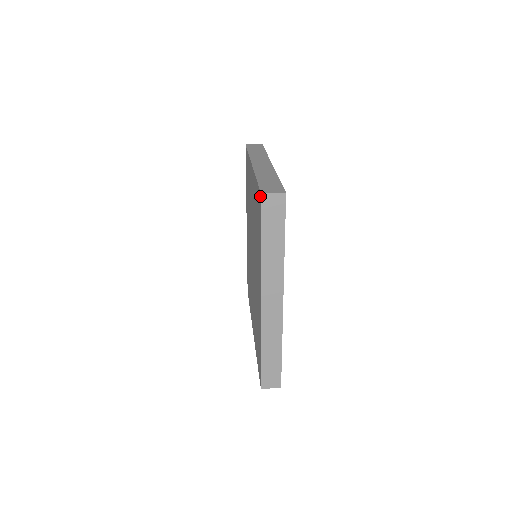
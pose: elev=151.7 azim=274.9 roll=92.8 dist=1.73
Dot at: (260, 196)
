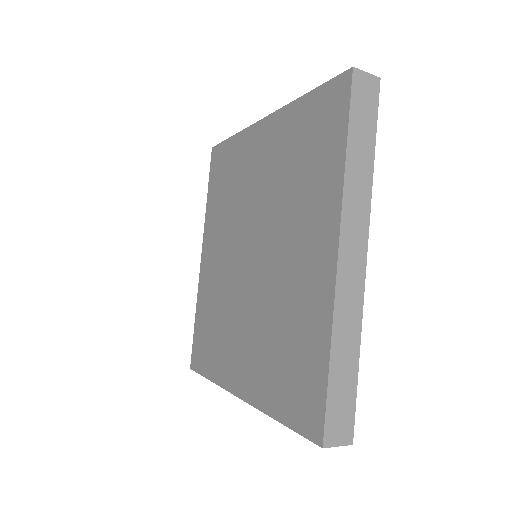
Dot at: (346, 76)
